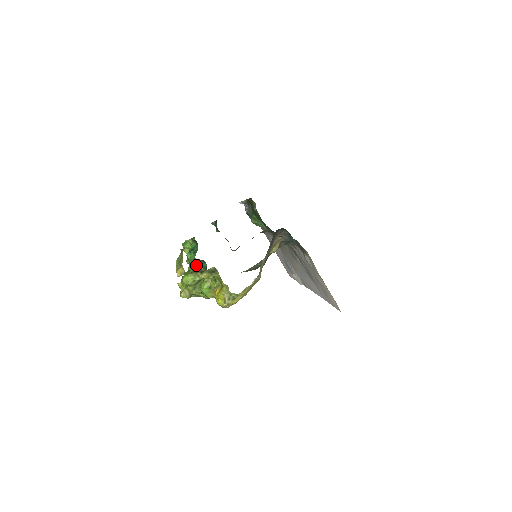
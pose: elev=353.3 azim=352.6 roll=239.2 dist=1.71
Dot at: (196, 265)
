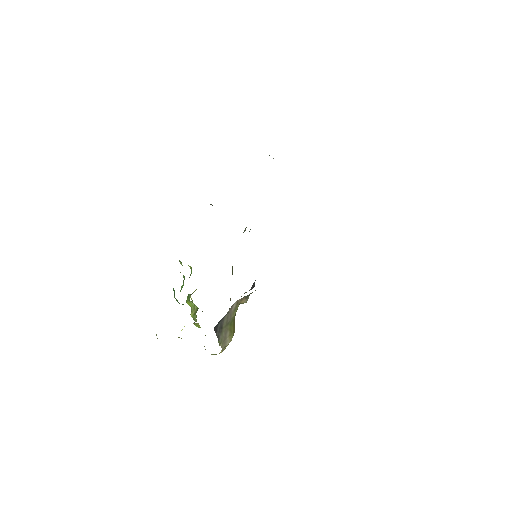
Dot at: occluded
